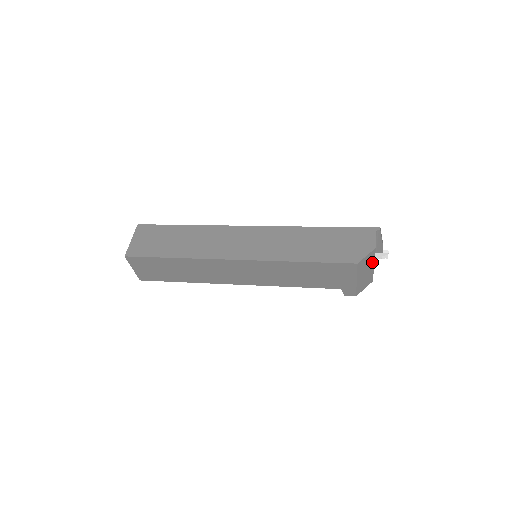
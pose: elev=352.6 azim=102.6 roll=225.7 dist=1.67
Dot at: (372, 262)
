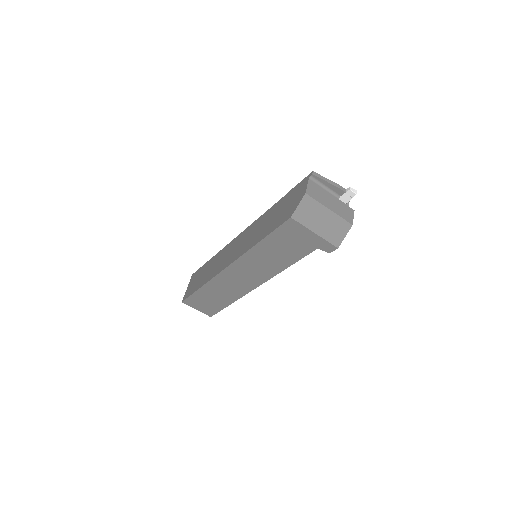
Dot at: (320, 208)
